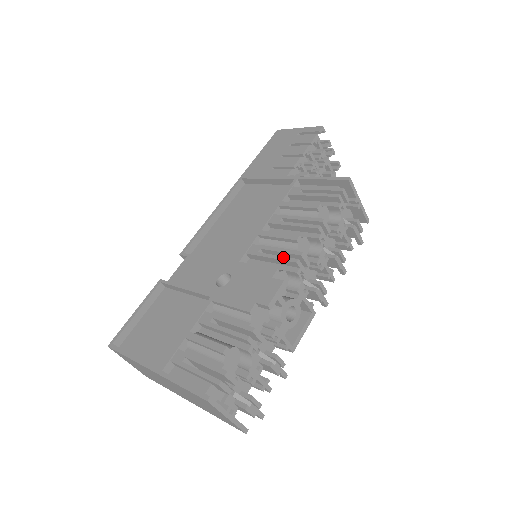
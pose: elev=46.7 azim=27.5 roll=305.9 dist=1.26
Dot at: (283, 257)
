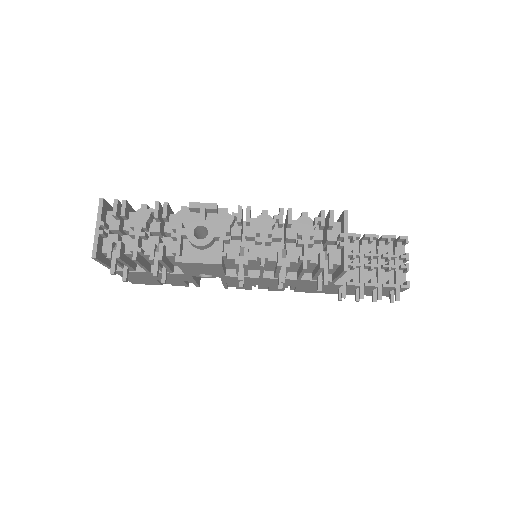
Dot at: (242, 211)
